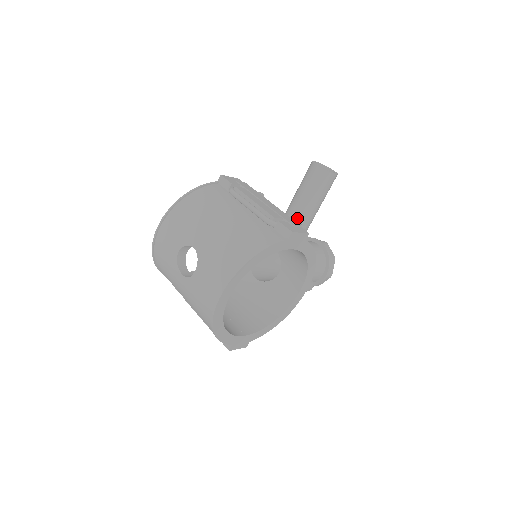
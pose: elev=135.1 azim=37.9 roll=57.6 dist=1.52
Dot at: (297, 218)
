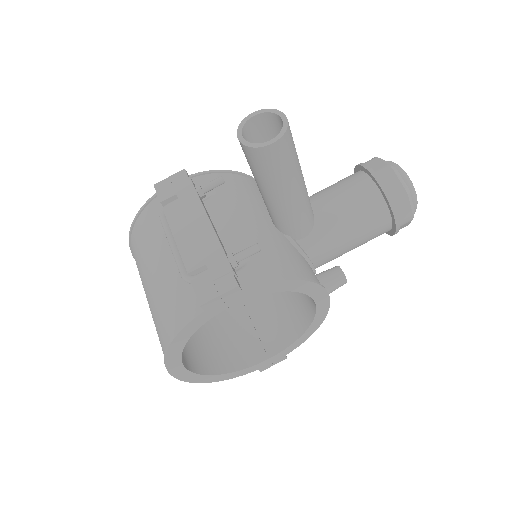
Dot at: (271, 207)
